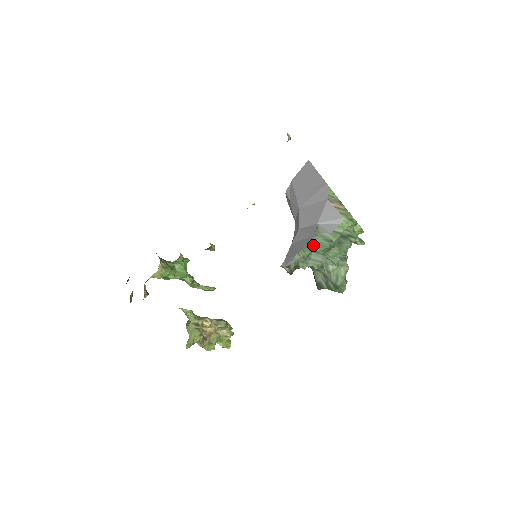
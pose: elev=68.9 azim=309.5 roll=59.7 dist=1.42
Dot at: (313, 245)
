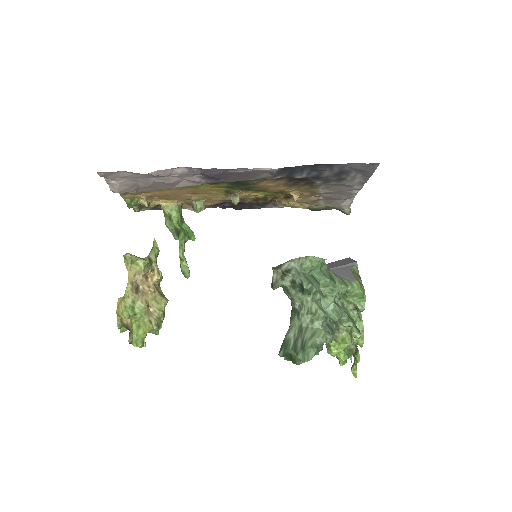
Dot at: (318, 261)
